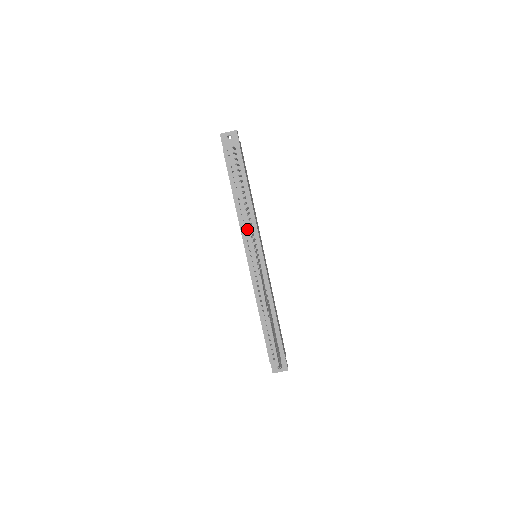
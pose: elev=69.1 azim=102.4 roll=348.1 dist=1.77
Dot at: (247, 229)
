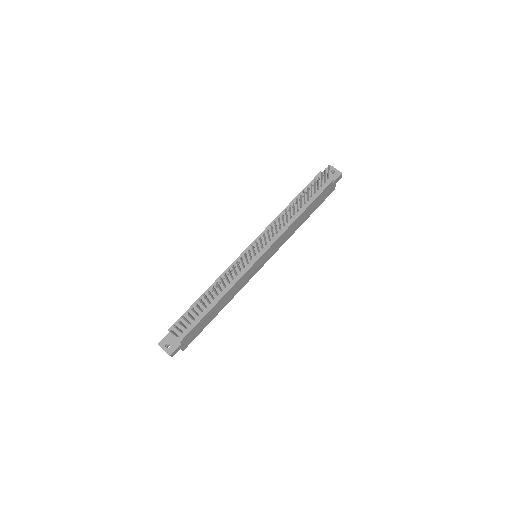
Dot at: (274, 229)
